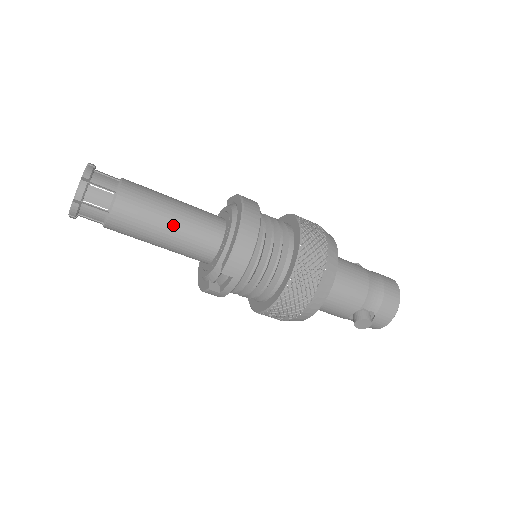
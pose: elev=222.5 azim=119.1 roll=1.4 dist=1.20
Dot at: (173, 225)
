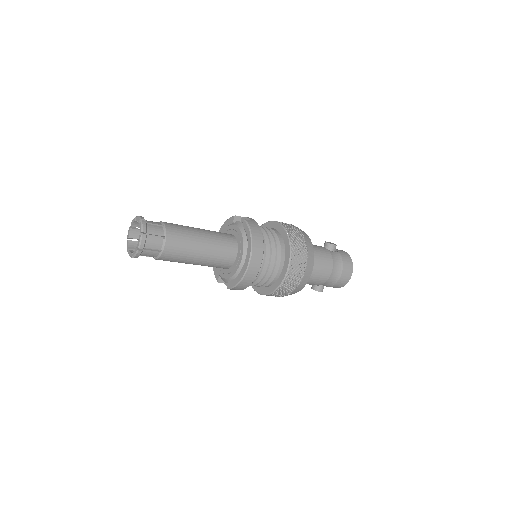
Dot at: (199, 262)
